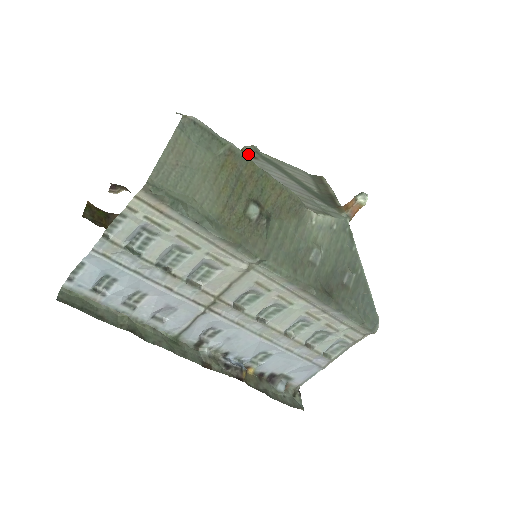
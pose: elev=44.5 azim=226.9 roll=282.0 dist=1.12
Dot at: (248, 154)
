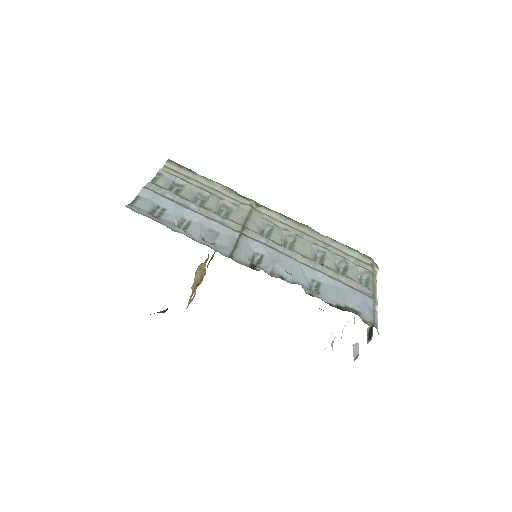
Dot at: occluded
